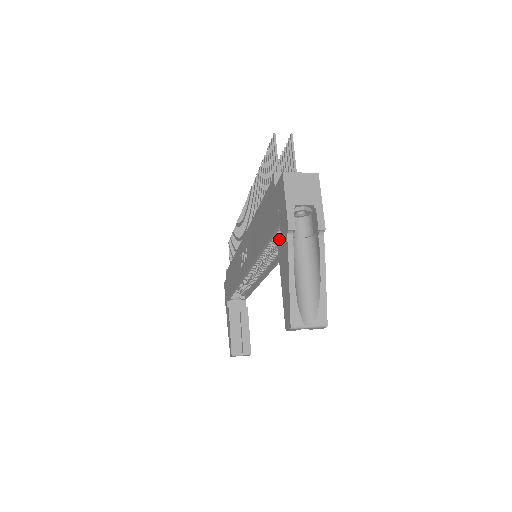
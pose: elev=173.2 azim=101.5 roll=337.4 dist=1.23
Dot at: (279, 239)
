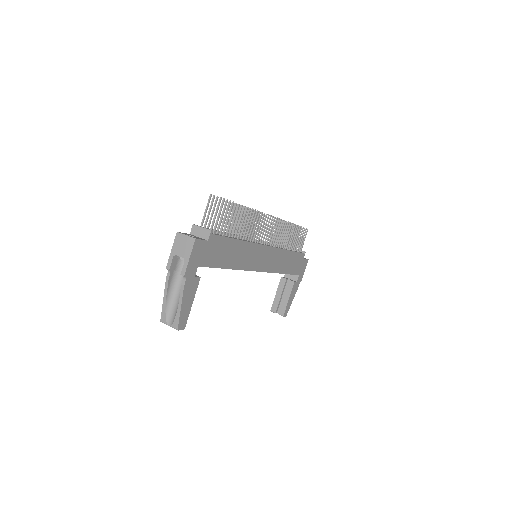
Dot at: occluded
